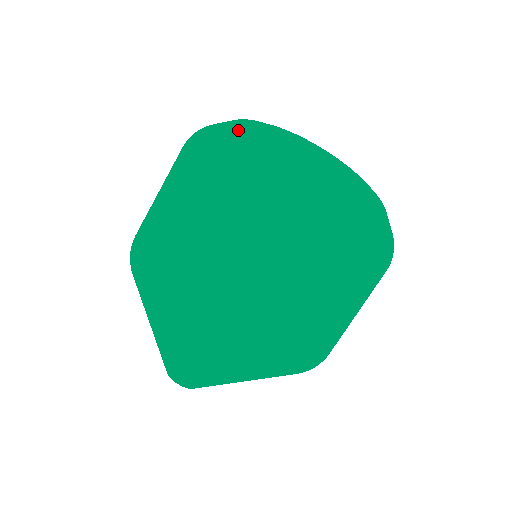
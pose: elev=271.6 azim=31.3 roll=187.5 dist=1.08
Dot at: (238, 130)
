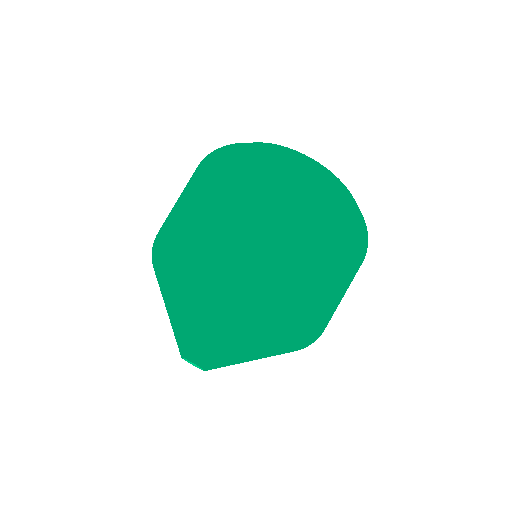
Dot at: (264, 145)
